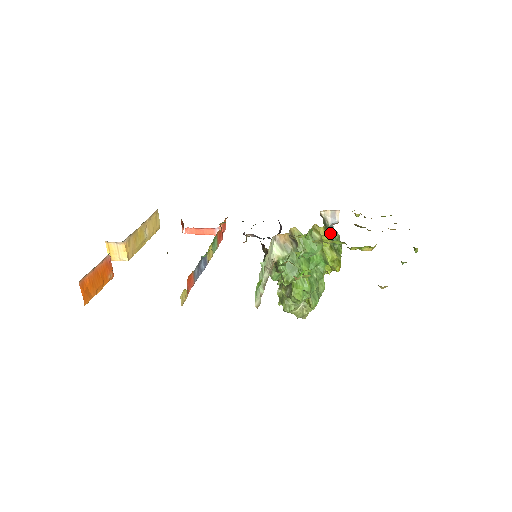
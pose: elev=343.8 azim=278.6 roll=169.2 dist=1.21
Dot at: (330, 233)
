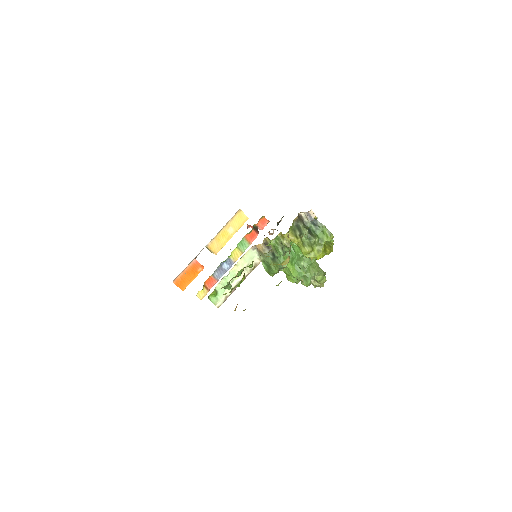
Dot at: (305, 231)
